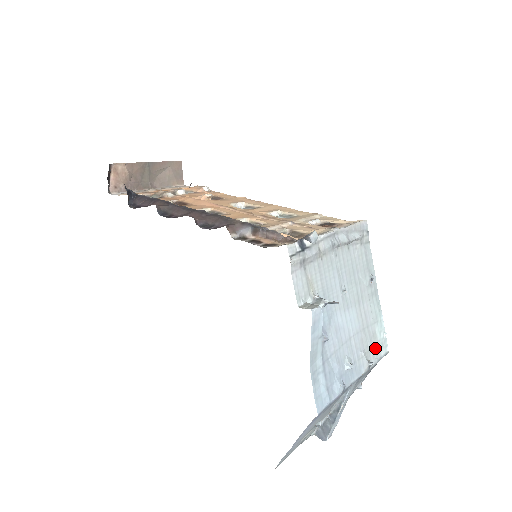
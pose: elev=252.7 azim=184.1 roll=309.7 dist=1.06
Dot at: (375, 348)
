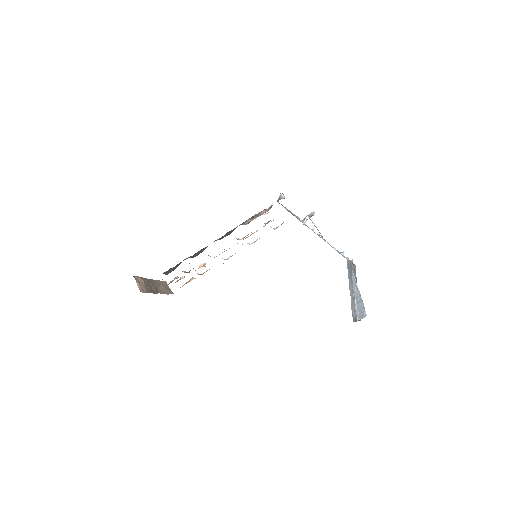
Dot at: occluded
